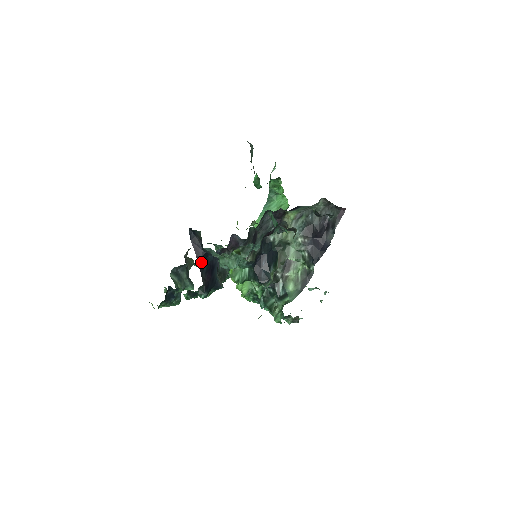
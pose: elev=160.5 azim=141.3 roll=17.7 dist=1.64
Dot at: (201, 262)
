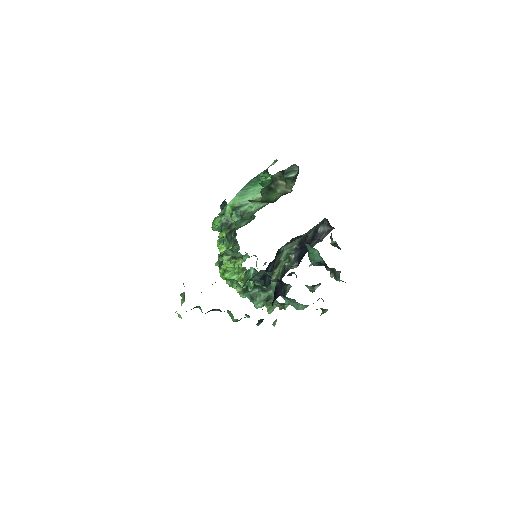
Dot at: (273, 302)
